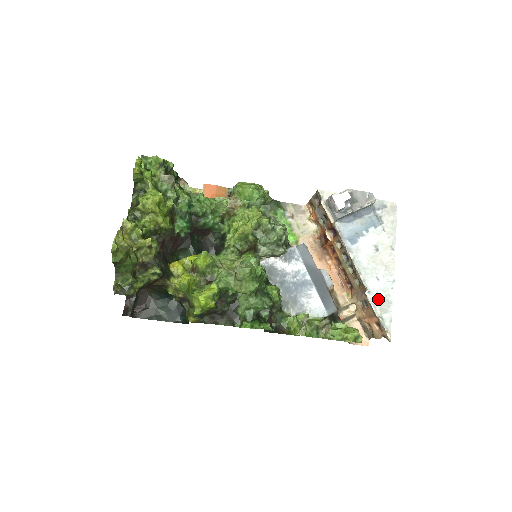
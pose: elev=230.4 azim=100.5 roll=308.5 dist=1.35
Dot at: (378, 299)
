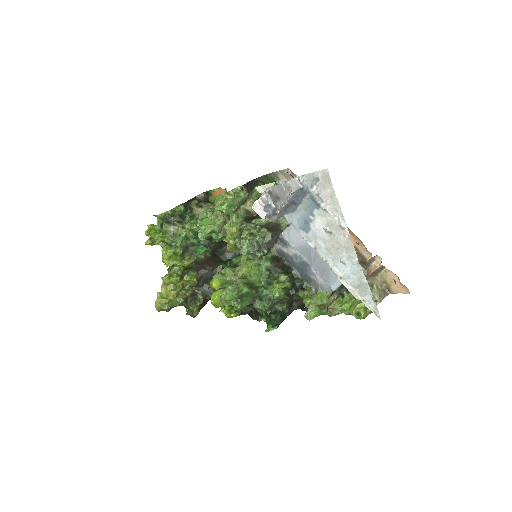
Dot at: (353, 283)
